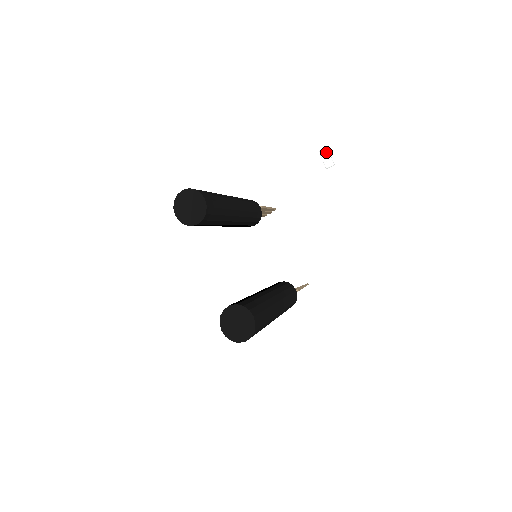
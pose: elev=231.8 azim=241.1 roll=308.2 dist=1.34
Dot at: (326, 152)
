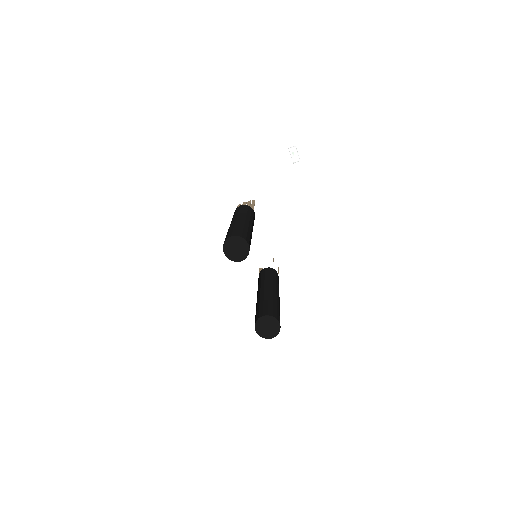
Dot at: (294, 149)
